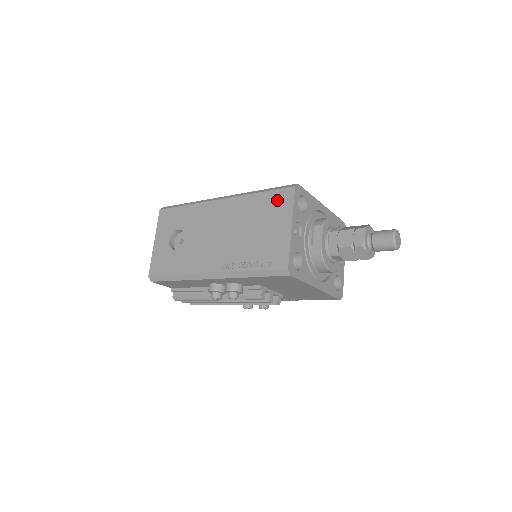
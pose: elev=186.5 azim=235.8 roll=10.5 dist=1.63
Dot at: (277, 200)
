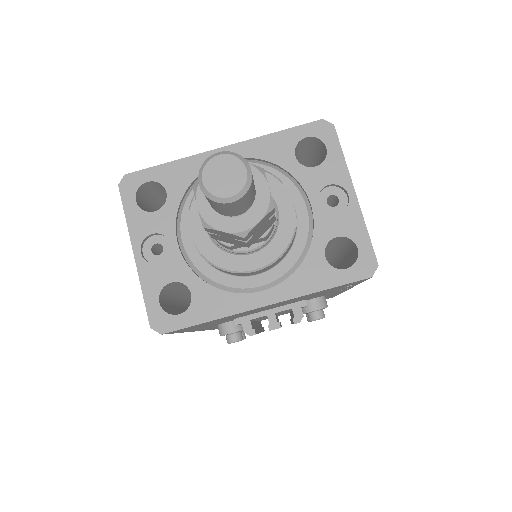
Dot at: occluded
